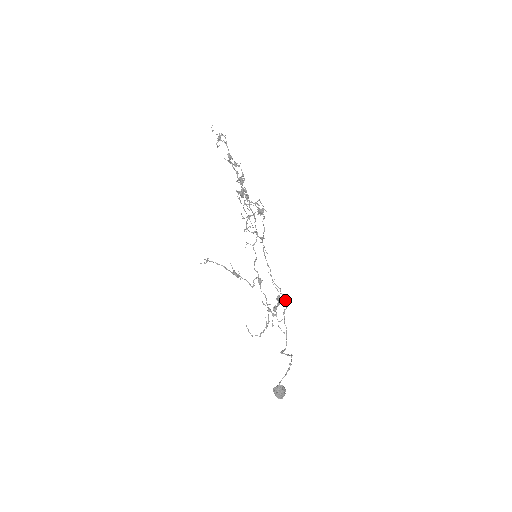
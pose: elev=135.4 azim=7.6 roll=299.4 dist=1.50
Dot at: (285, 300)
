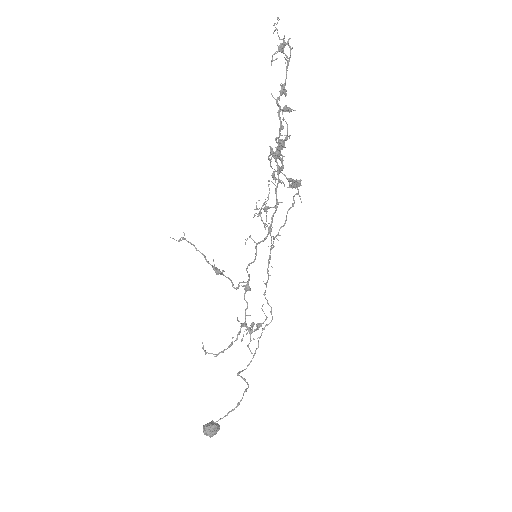
Dot at: occluded
